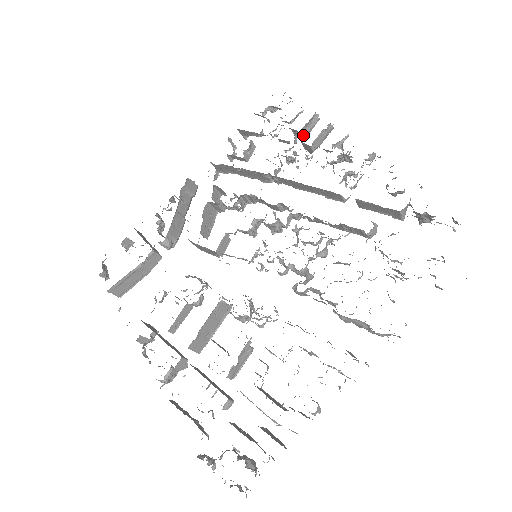
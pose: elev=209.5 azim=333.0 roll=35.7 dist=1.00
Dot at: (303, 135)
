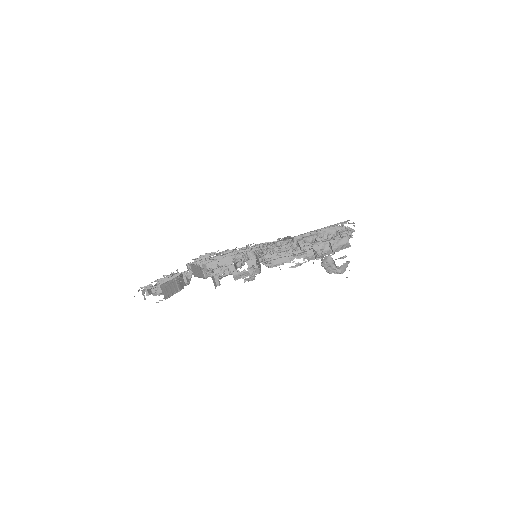
Dot at: occluded
